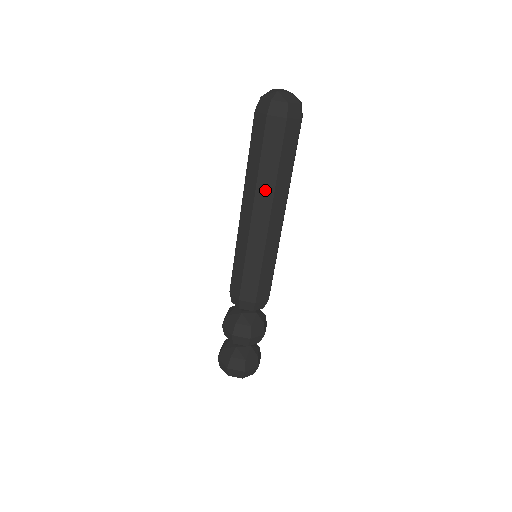
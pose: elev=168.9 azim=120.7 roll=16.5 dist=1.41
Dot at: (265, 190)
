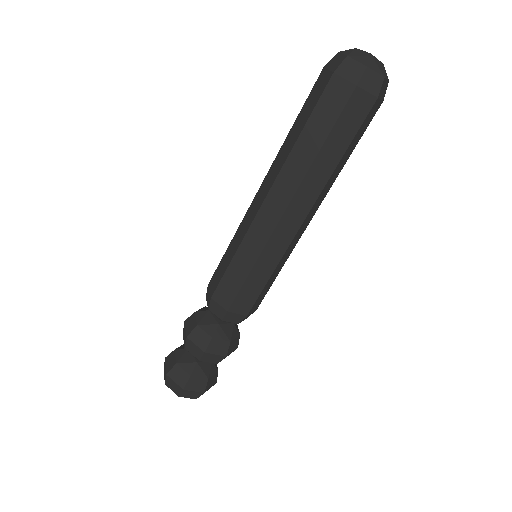
Dot at: (314, 182)
